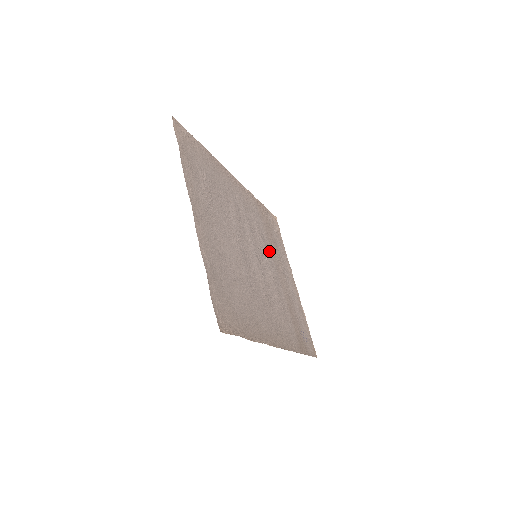
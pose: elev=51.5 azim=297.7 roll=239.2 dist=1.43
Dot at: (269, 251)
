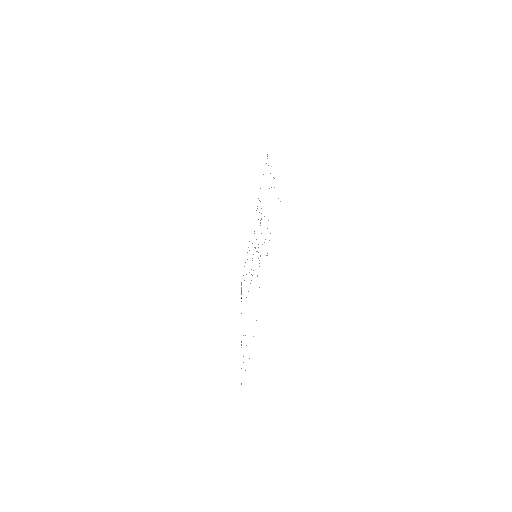
Dot at: occluded
